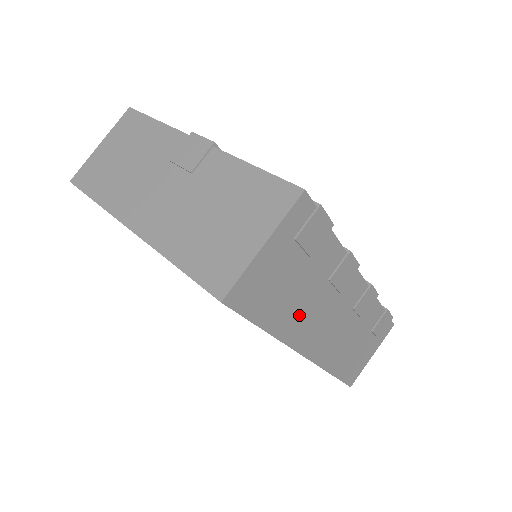
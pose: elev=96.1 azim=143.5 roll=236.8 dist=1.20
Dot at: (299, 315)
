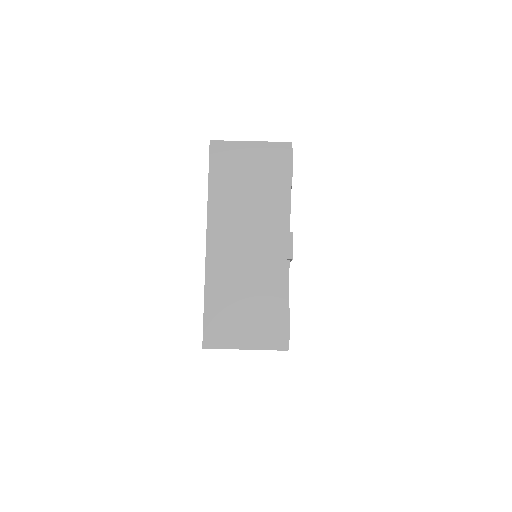
Dot at: occluded
